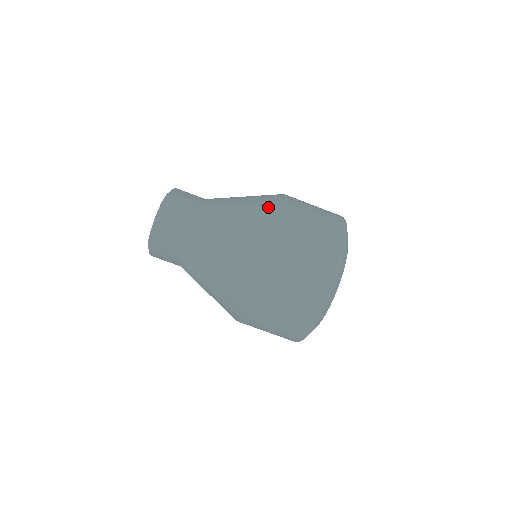
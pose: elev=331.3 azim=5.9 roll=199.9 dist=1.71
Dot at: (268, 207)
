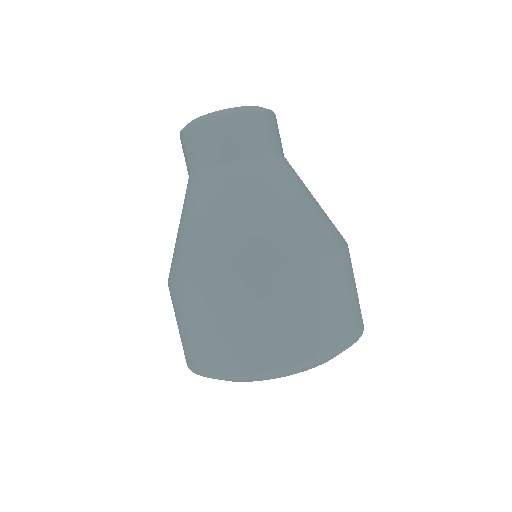
Dot at: (294, 242)
